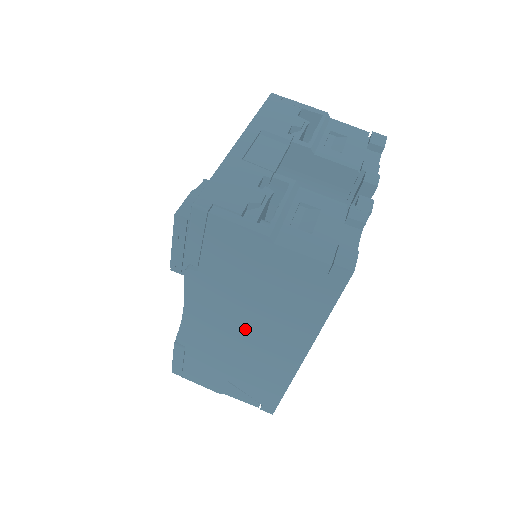
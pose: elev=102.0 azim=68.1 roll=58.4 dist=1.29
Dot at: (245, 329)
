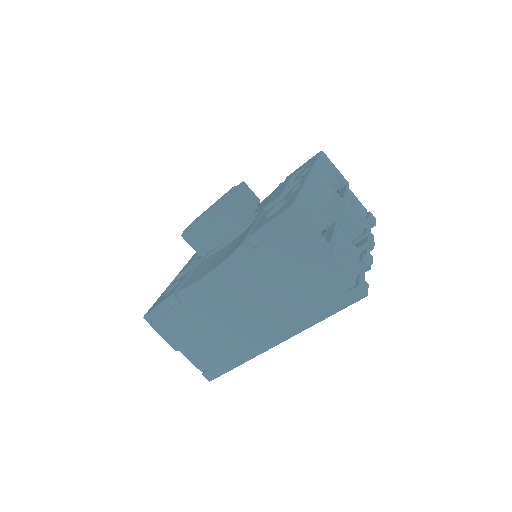
Dot at: (251, 305)
